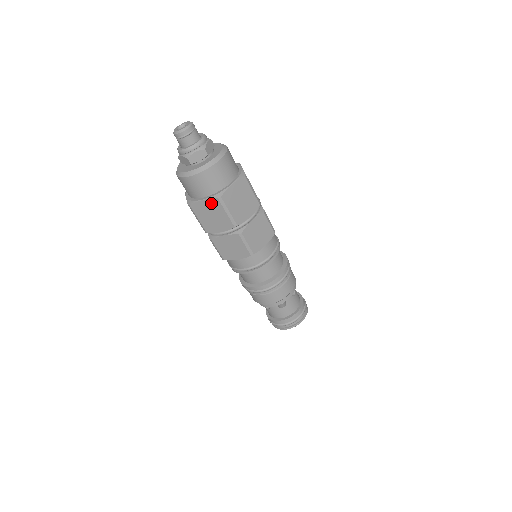
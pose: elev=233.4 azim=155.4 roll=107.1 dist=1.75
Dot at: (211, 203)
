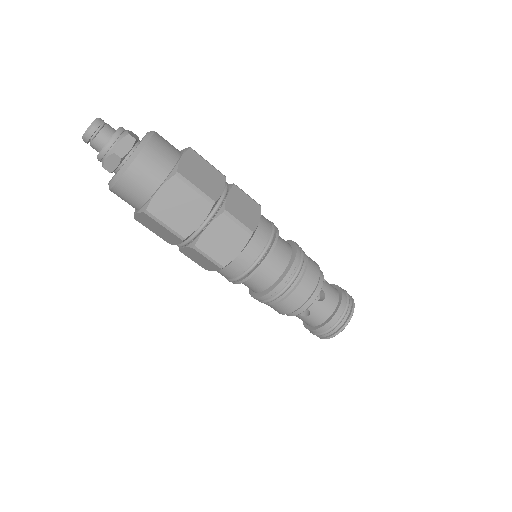
Dot at: (170, 188)
